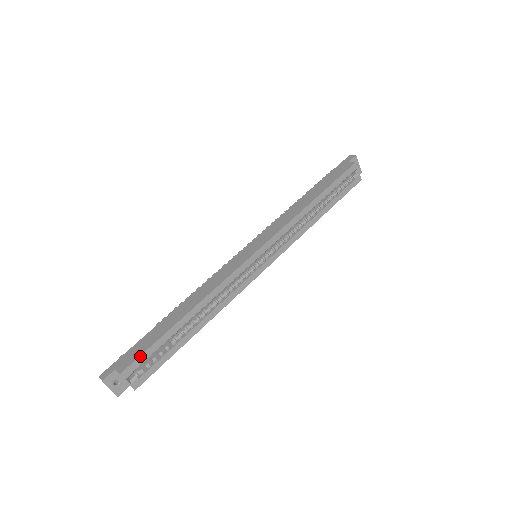
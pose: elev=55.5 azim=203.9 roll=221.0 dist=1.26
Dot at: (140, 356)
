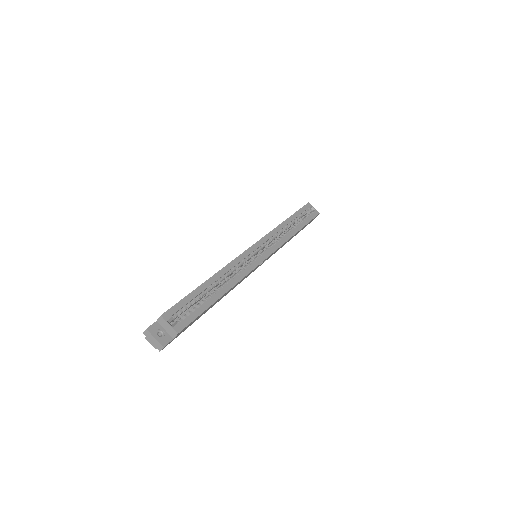
Dot at: (176, 304)
